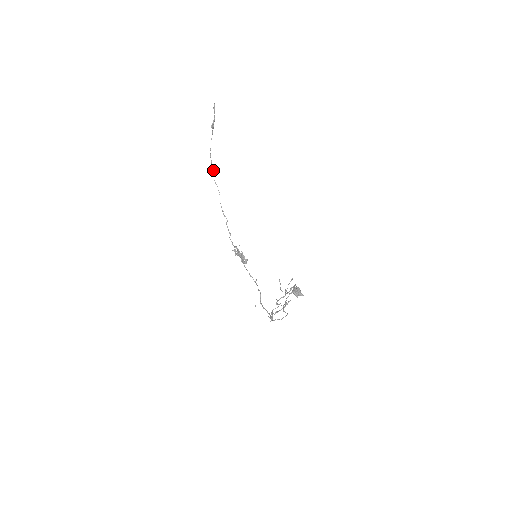
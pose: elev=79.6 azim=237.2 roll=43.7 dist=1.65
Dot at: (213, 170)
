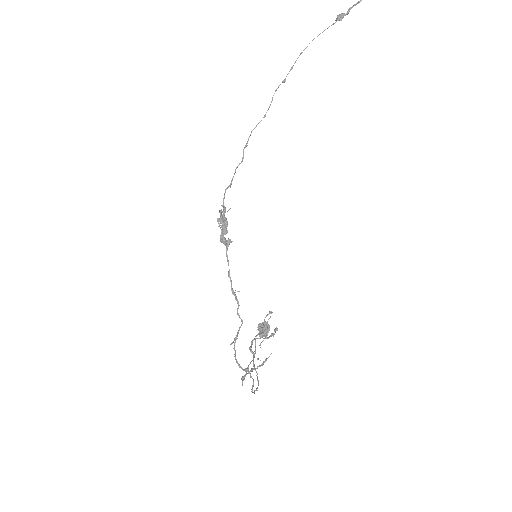
Dot at: occluded
